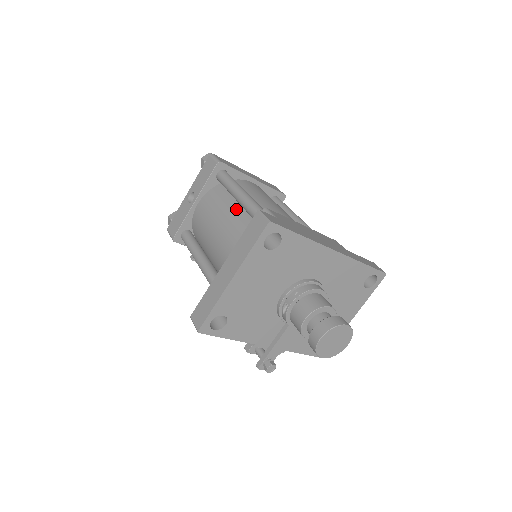
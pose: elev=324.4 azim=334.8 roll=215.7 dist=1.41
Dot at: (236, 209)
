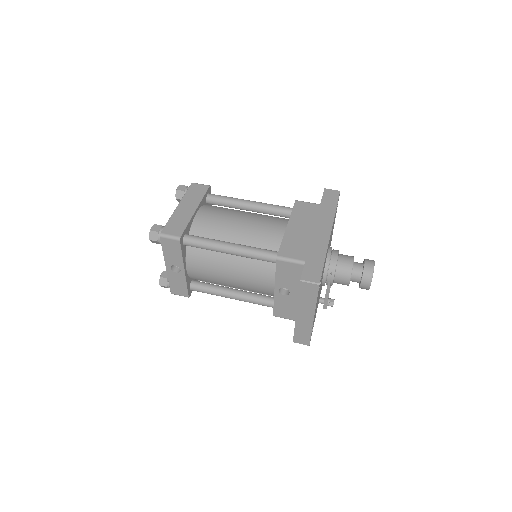
Dot at: (233, 258)
